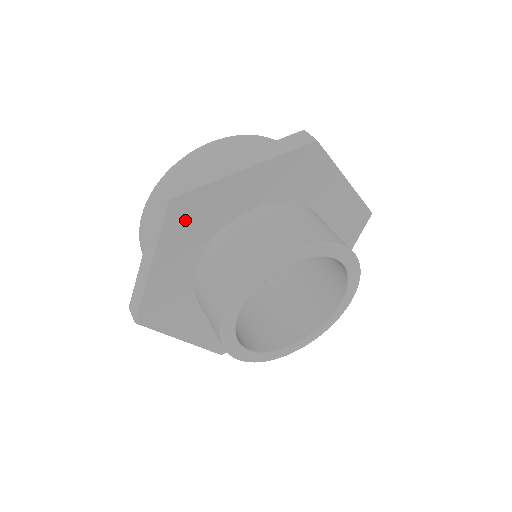
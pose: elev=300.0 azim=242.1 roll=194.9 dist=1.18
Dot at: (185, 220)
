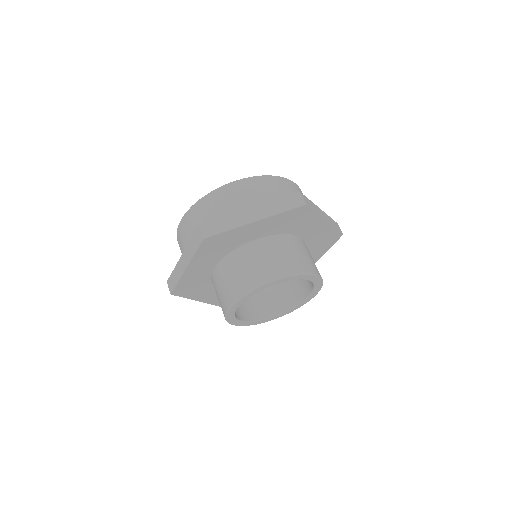
Dot at: (211, 247)
